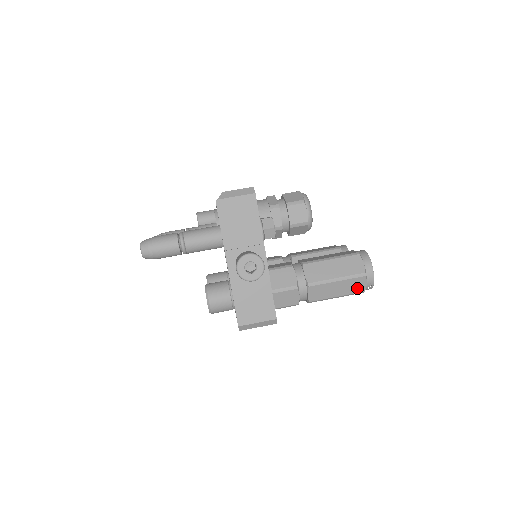
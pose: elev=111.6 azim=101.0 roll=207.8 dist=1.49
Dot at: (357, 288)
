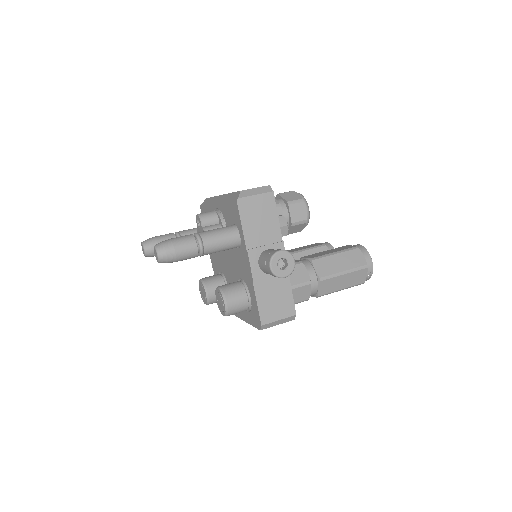
Dot at: (359, 280)
